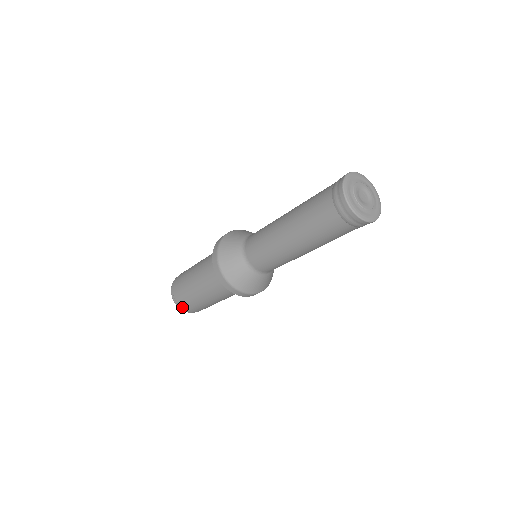
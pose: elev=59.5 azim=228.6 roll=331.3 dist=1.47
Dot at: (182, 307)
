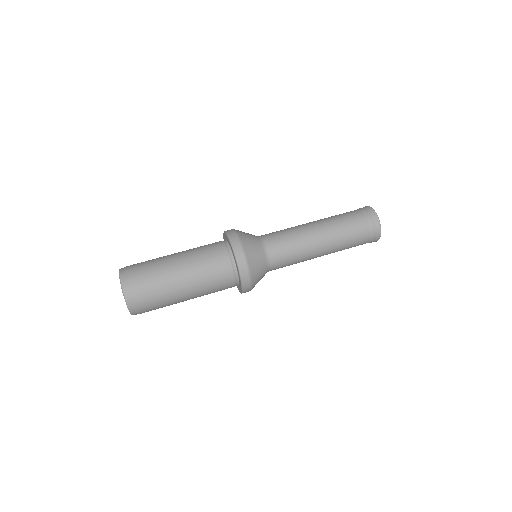
Dot at: (135, 303)
